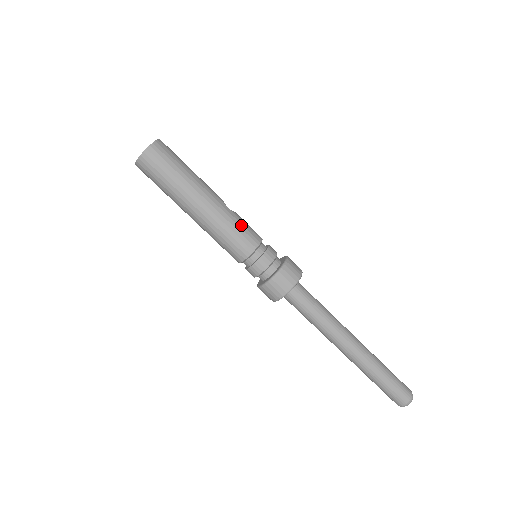
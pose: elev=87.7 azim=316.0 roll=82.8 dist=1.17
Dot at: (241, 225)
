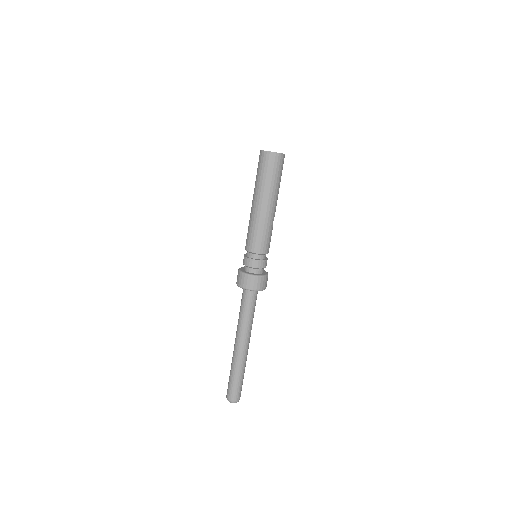
Dot at: (269, 236)
